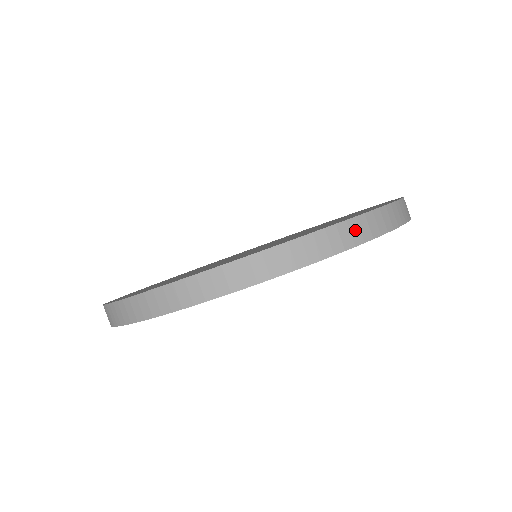
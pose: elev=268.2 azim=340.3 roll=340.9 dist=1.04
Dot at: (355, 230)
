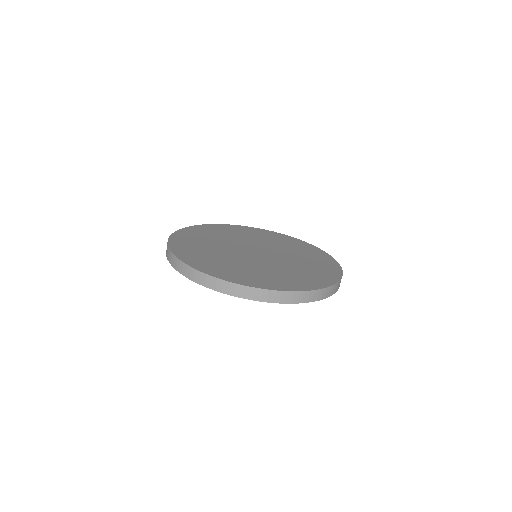
Dot at: (301, 297)
